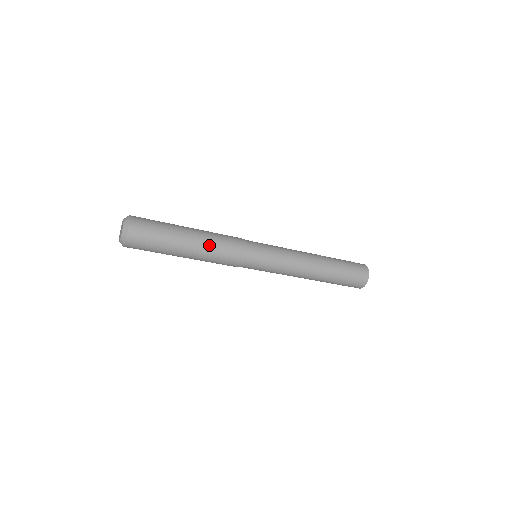
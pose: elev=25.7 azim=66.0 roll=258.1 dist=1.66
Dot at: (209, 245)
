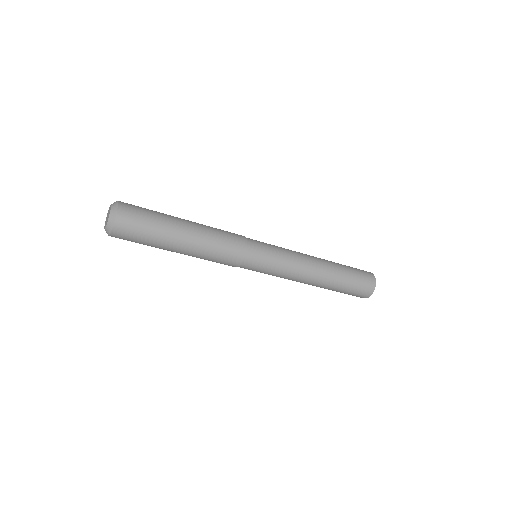
Dot at: (207, 236)
